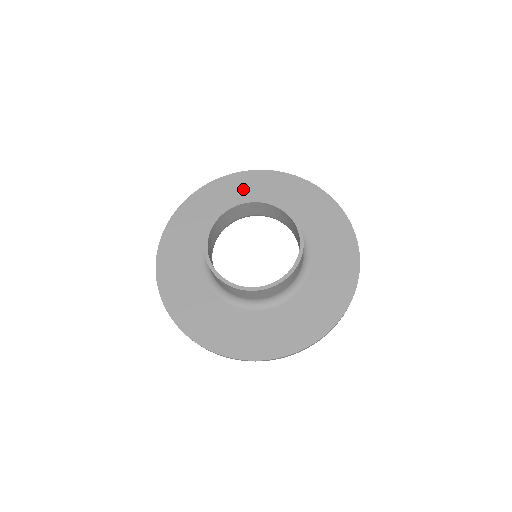
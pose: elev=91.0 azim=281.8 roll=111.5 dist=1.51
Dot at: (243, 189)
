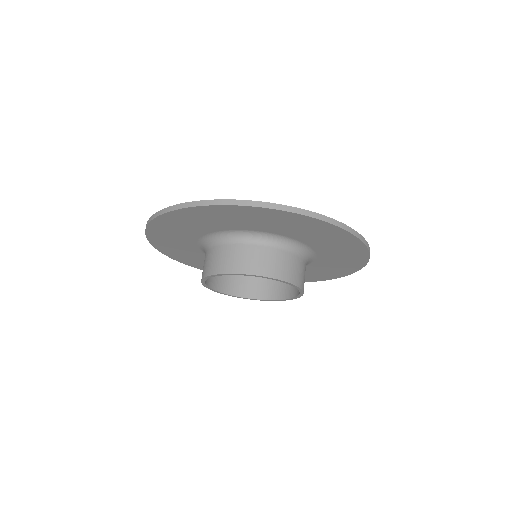
Dot at: (293, 226)
